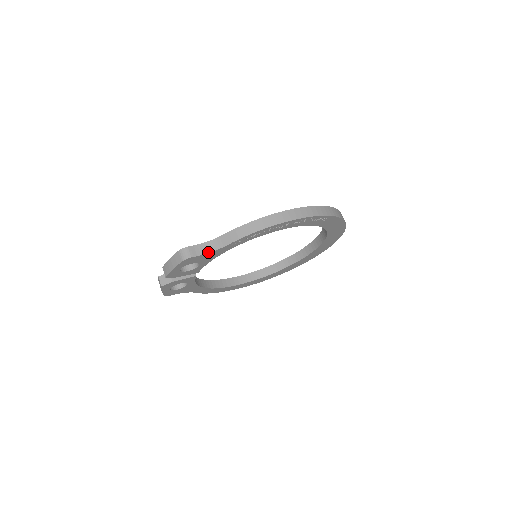
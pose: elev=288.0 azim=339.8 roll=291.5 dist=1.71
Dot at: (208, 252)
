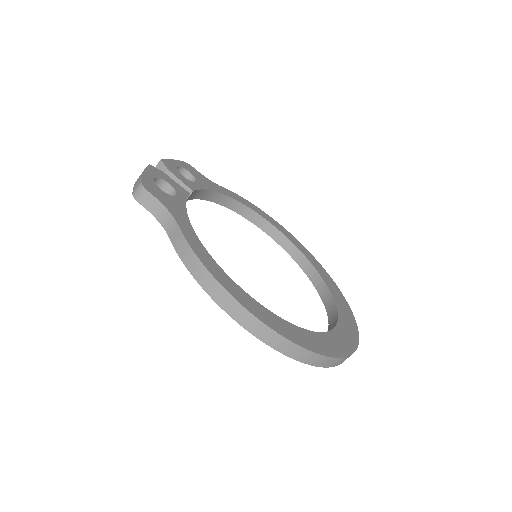
Dot at: (157, 218)
